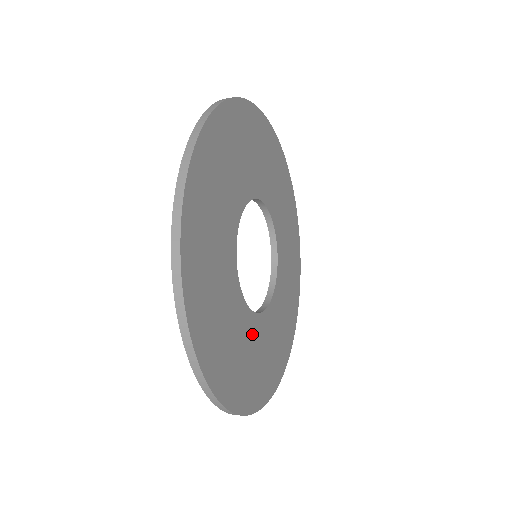
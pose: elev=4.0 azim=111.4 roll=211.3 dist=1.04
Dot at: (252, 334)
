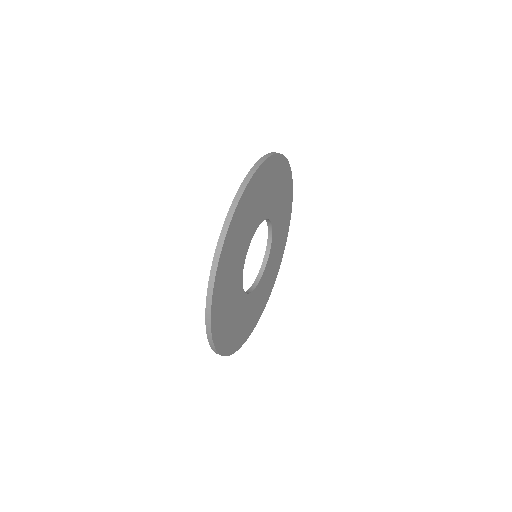
Dot at: (266, 275)
